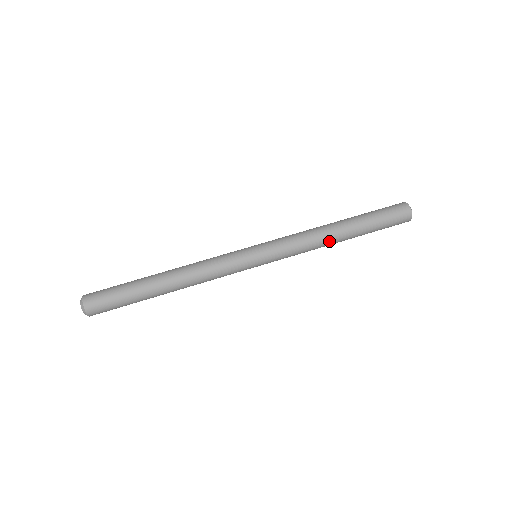
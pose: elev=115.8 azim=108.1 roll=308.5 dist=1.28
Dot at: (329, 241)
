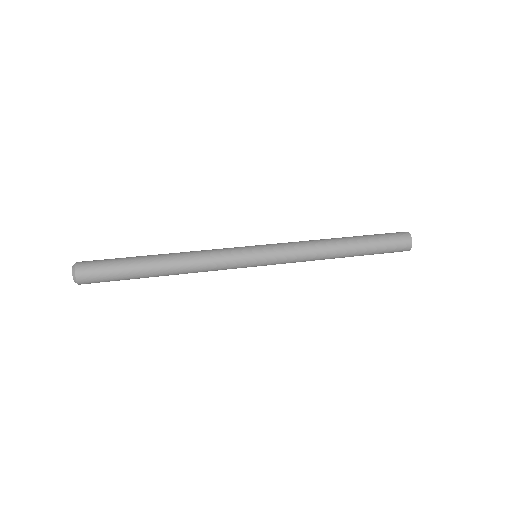
Dot at: (329, 244)
